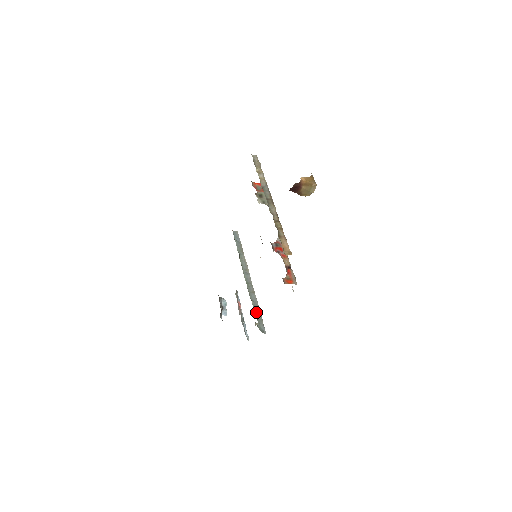
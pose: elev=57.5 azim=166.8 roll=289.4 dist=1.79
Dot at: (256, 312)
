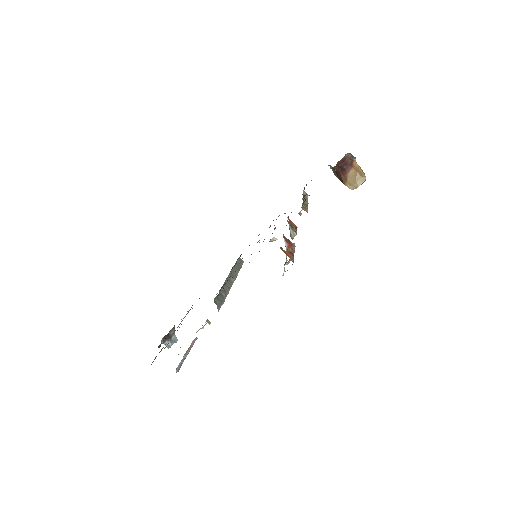
Dot at: (221, 294)
